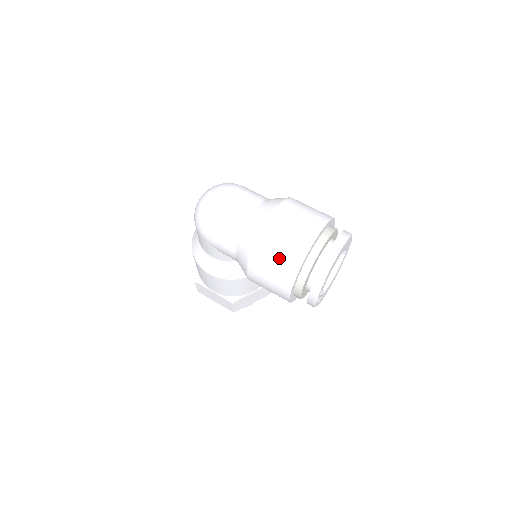
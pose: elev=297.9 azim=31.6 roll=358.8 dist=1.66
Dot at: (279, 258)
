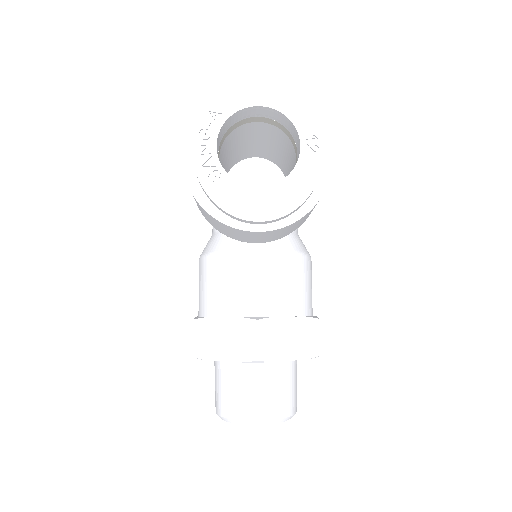
Dot at: occluded
